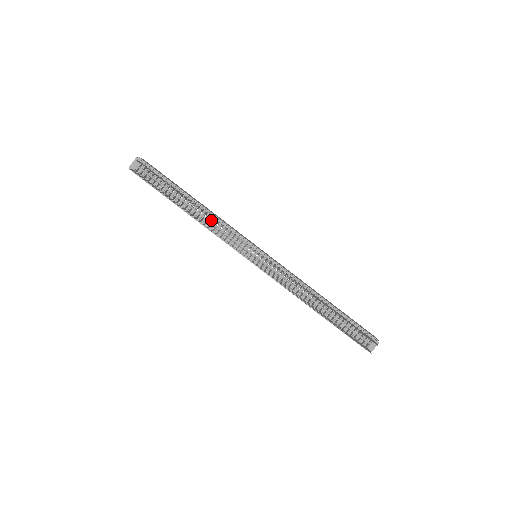
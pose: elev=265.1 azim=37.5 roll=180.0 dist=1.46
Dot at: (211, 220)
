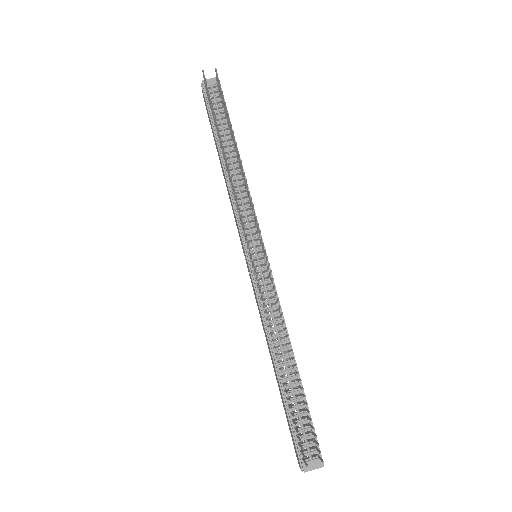
Dot at: (240, 182)
